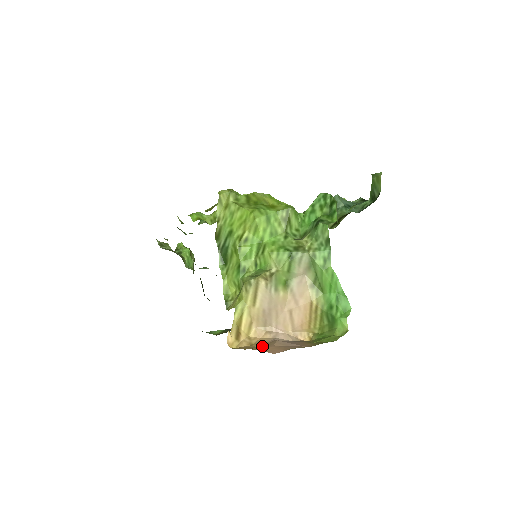
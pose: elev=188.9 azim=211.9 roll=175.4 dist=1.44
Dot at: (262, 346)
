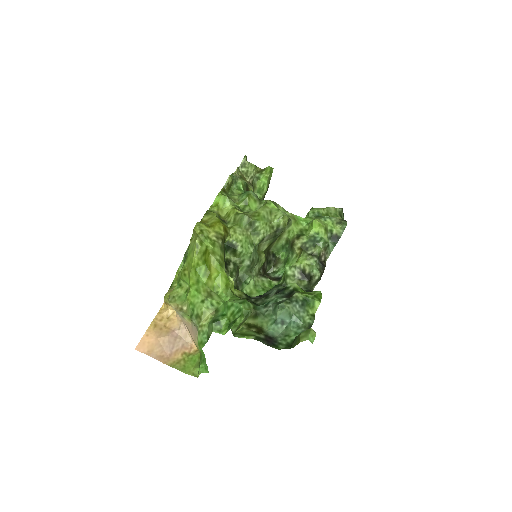
Dot at: (163, 328)
